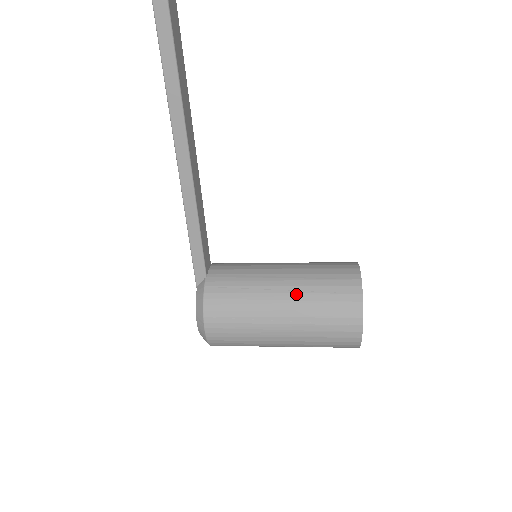
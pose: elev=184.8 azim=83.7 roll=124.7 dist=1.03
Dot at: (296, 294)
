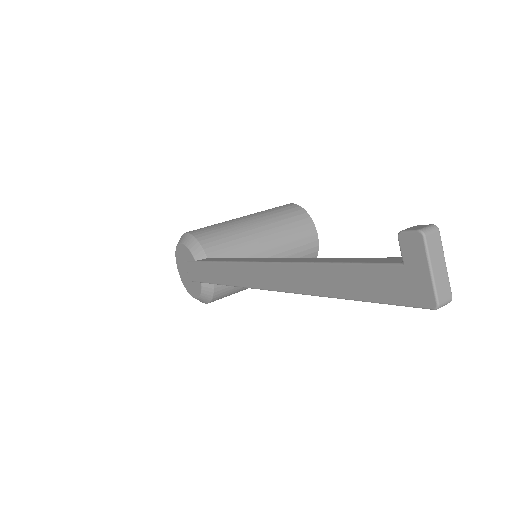
Dot at: occluded
